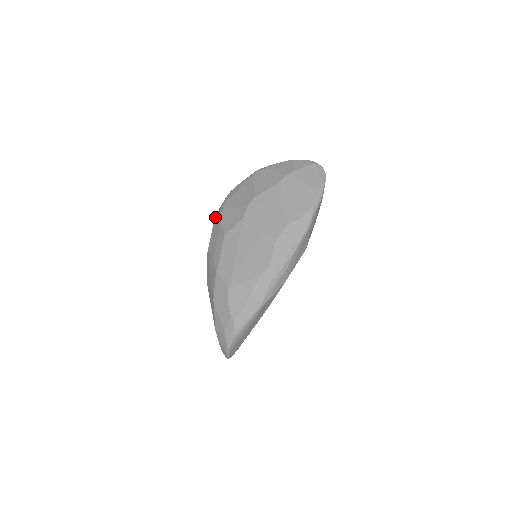
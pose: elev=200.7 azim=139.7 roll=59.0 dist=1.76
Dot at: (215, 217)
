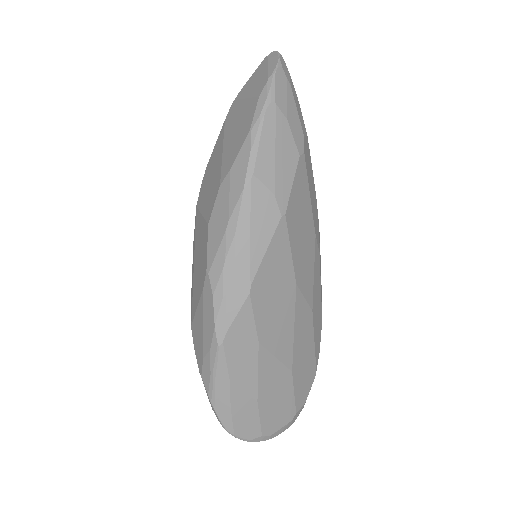
Dot at: occluded
